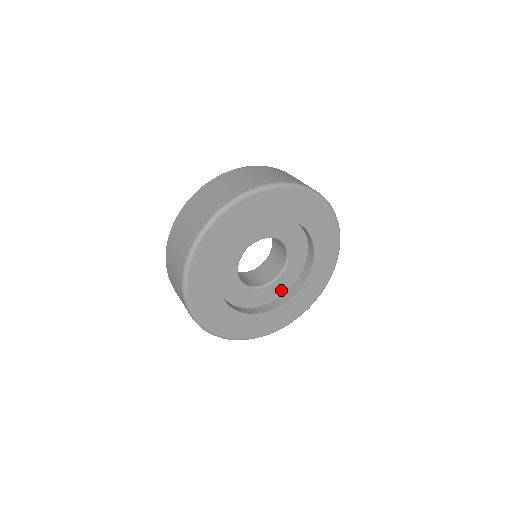
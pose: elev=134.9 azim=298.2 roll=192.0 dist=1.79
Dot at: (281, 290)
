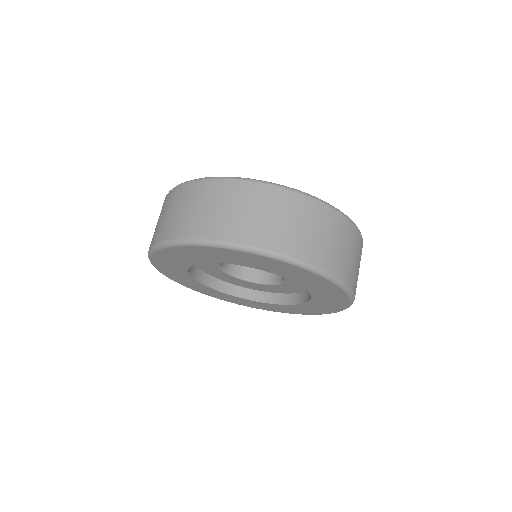
Dot at: (274, 290)
